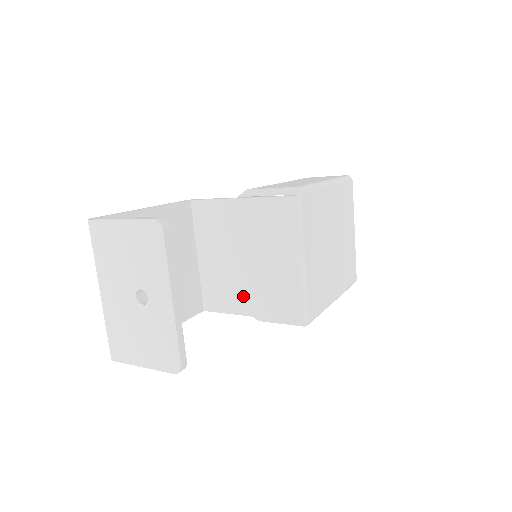
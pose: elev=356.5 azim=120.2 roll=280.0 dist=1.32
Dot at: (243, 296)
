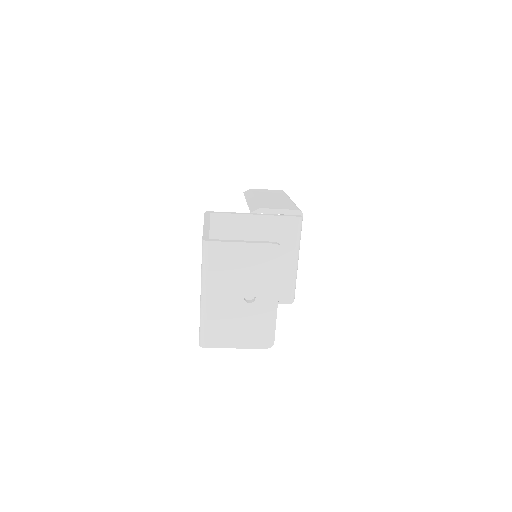
Dot at: occluded
